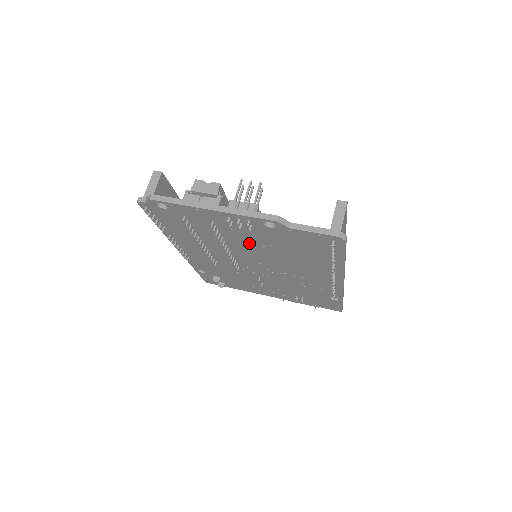
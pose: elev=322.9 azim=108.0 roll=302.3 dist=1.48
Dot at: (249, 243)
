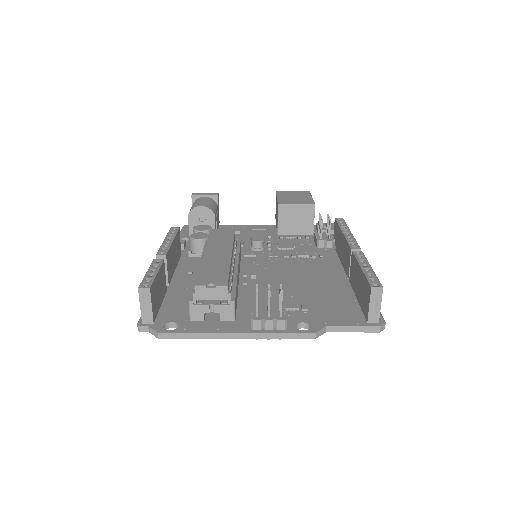
Dot at: occluded
